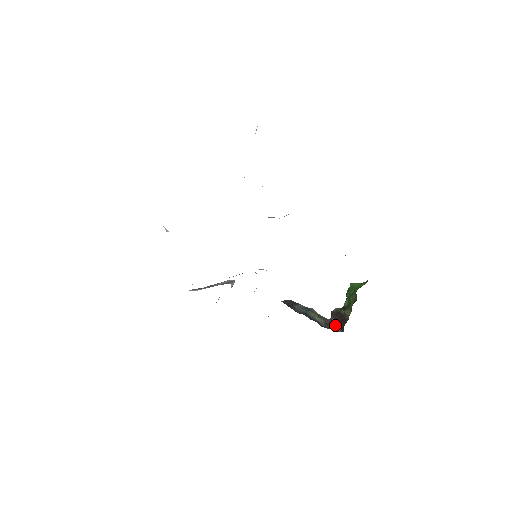
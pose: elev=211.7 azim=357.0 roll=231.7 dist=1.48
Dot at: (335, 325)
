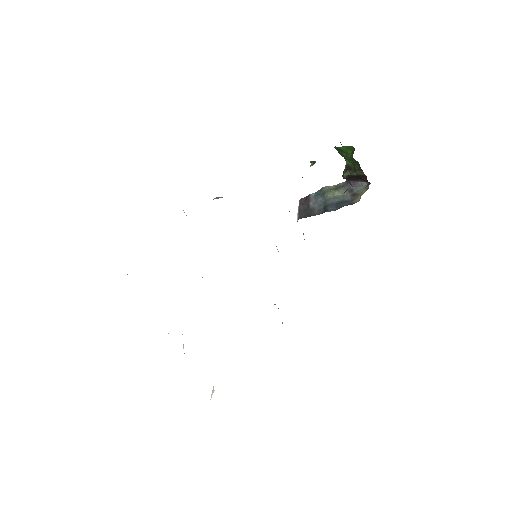
Dot at: (357, 184)
